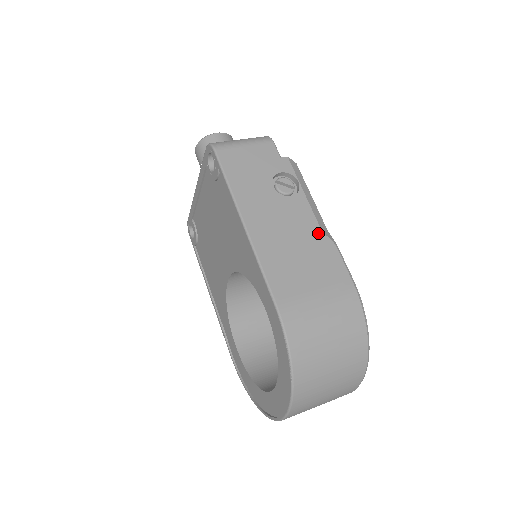
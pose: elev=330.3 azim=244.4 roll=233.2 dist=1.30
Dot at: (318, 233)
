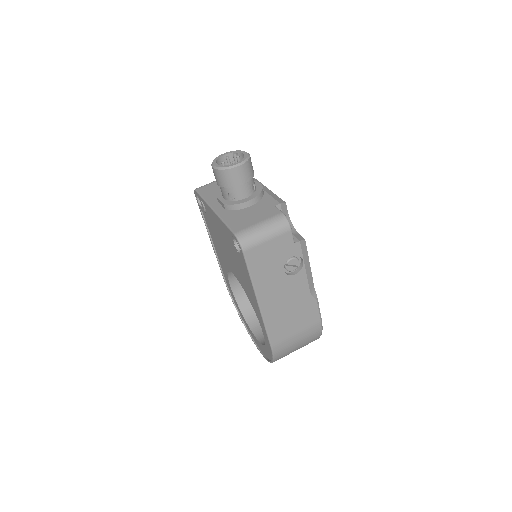
Dot at: (307, 296)
